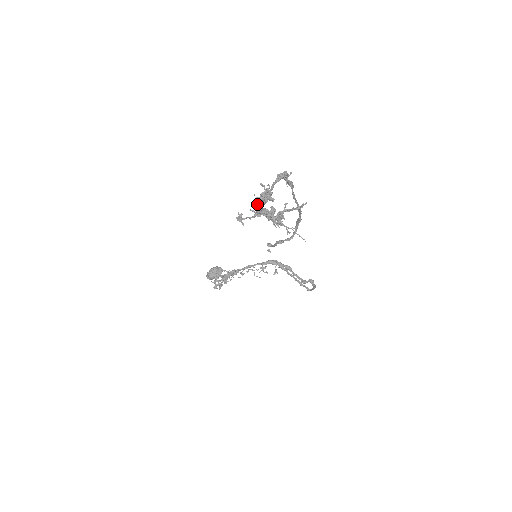
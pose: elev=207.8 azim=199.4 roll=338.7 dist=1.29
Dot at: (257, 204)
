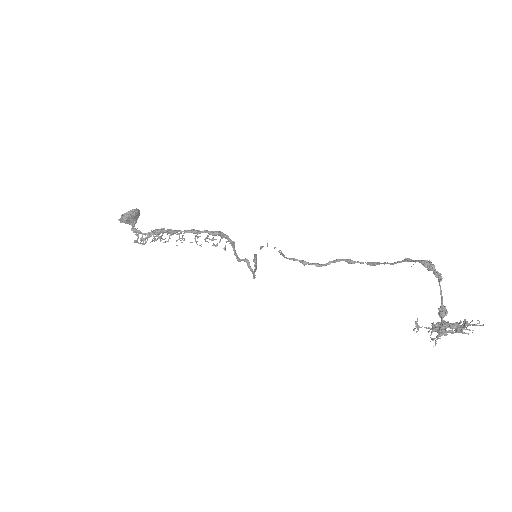
Dot at: (454, 328)
